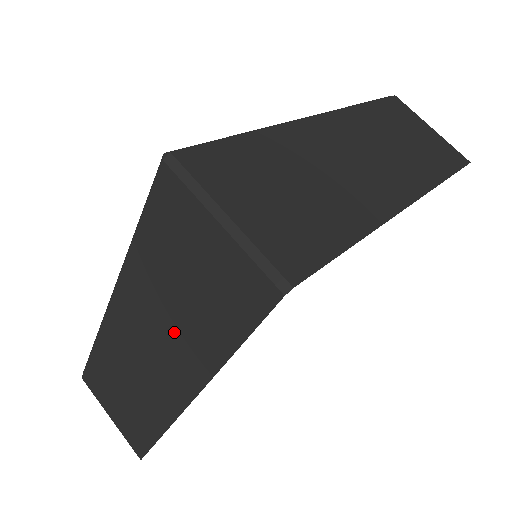
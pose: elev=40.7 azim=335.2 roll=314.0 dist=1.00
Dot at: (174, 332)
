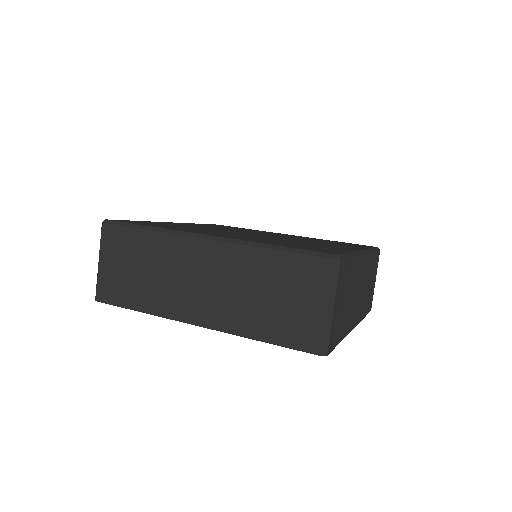
Dot at: occluded
